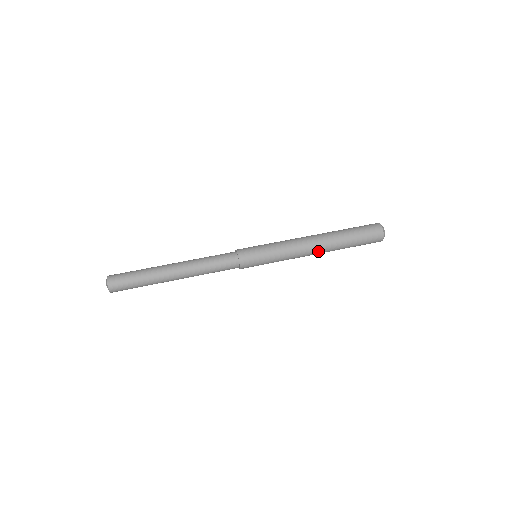
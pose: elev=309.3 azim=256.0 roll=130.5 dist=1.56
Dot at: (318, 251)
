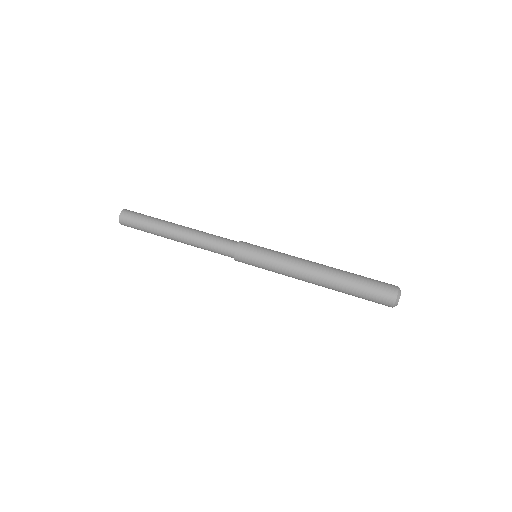
Dot at: (318, 275)
